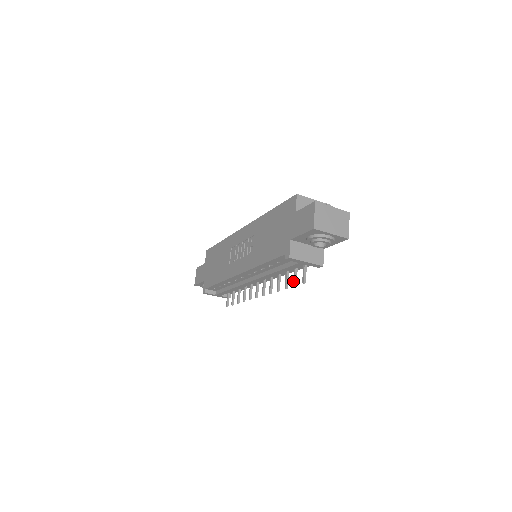
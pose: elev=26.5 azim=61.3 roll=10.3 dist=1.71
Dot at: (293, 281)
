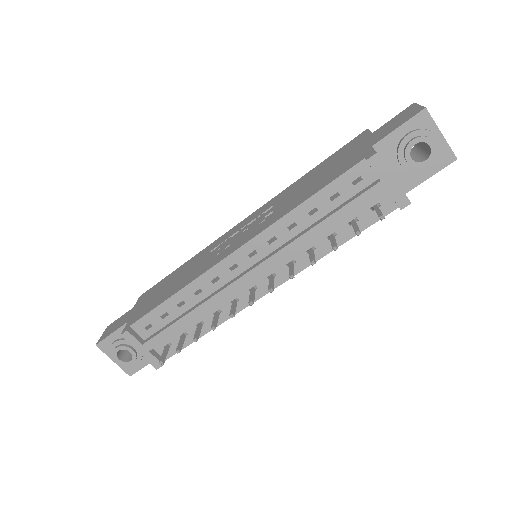
Dot at: (354, 229)
